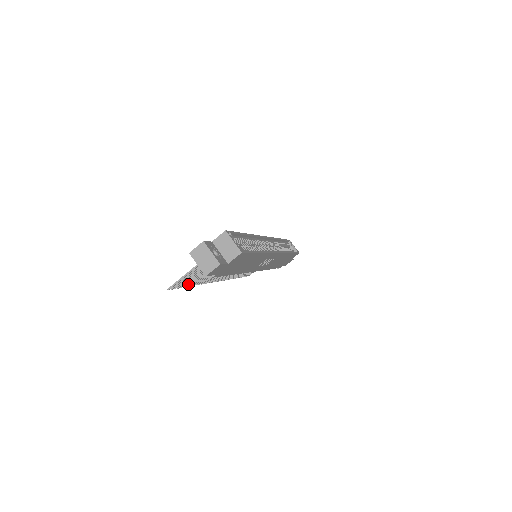
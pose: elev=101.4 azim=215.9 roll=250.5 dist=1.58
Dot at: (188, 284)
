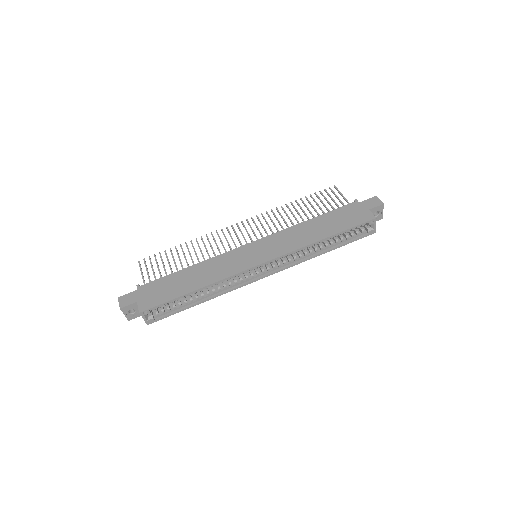
Dot at: (170, 251)
